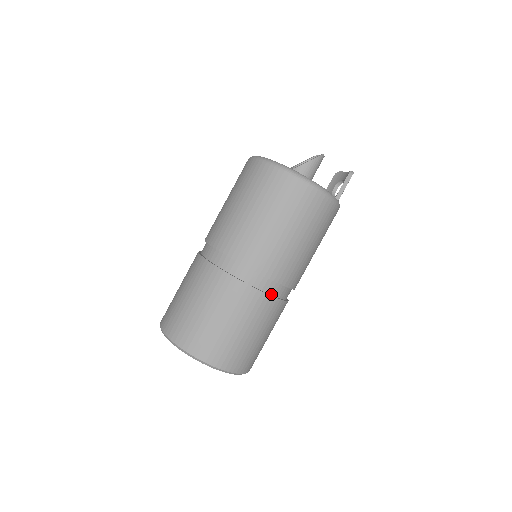
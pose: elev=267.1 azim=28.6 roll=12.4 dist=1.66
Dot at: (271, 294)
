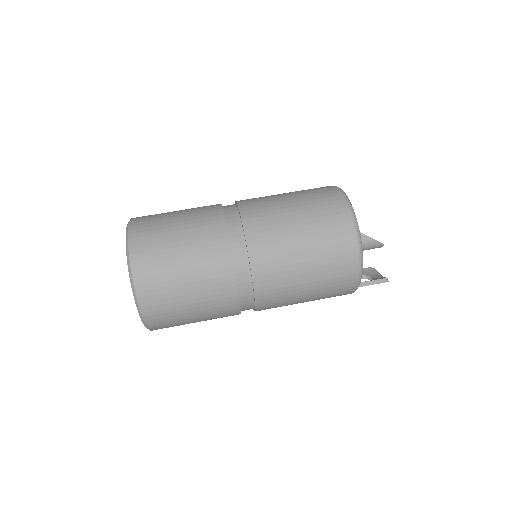
Dot at: (239, 295)
